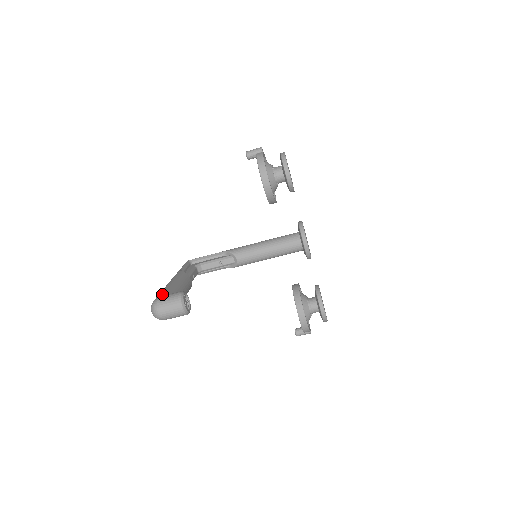
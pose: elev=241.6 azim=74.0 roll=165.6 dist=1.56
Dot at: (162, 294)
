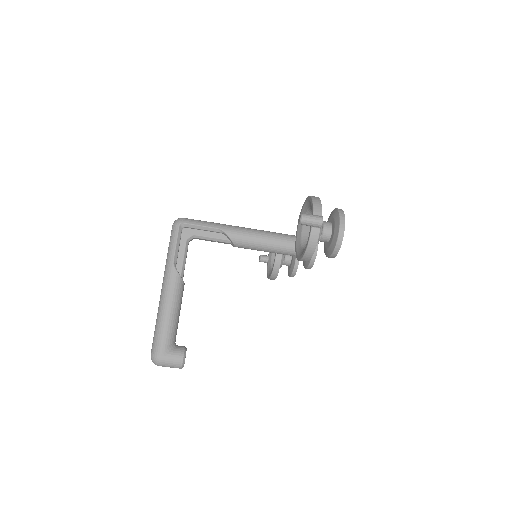
Dot at: (163, 349)
